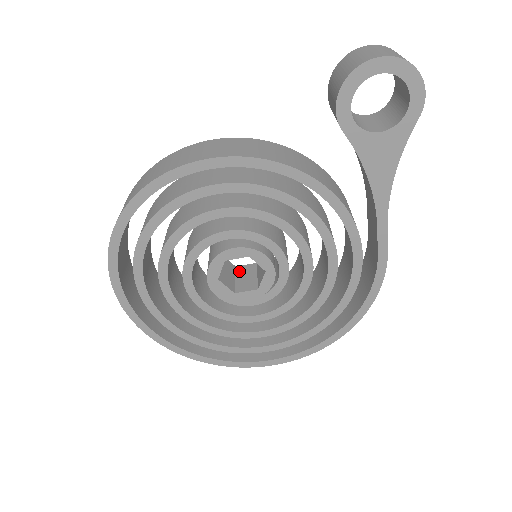
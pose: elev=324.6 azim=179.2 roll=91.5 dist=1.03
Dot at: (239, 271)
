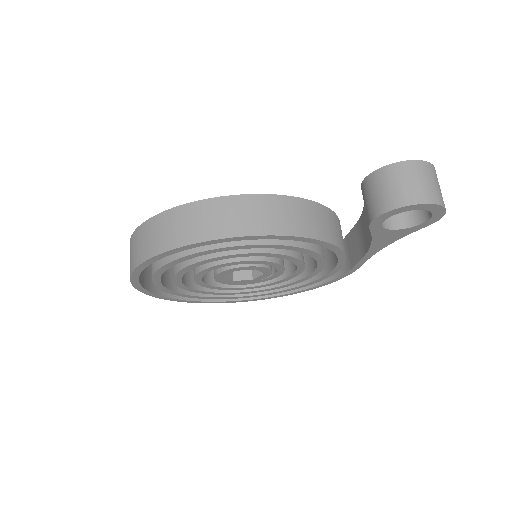
Dot at: occluded
